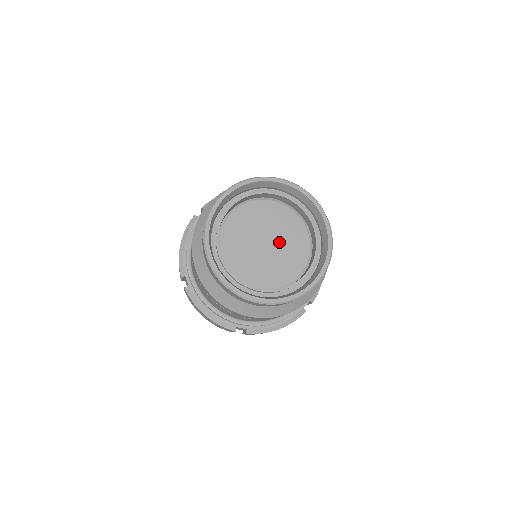
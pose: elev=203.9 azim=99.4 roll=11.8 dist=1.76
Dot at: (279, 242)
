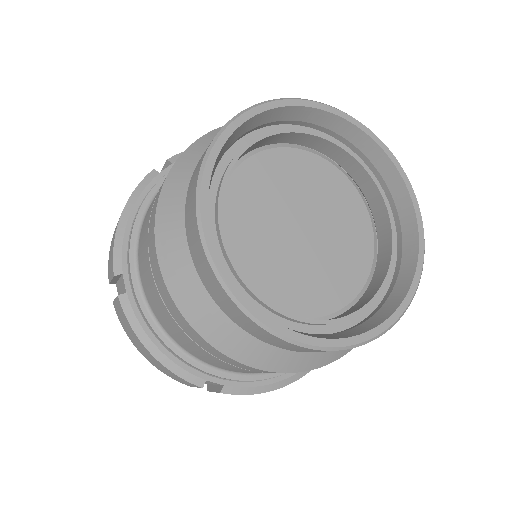
Dot at: (325, 231)
